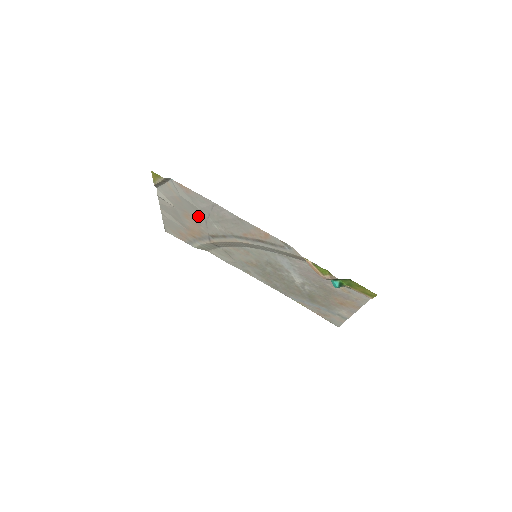
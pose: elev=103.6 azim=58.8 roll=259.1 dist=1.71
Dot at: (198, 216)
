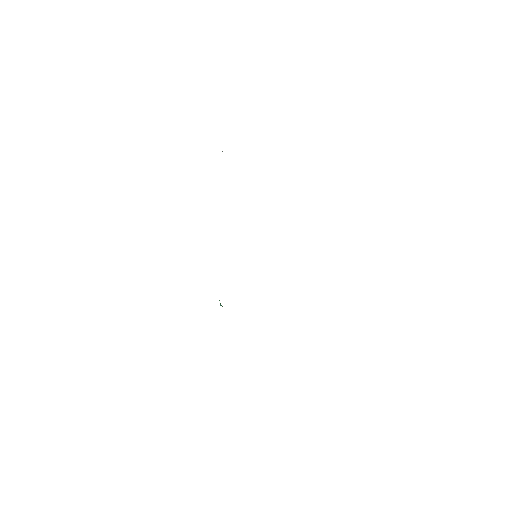
Dot at: occluded
